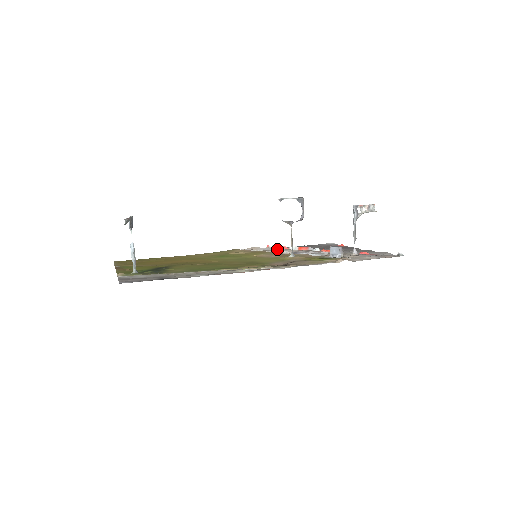
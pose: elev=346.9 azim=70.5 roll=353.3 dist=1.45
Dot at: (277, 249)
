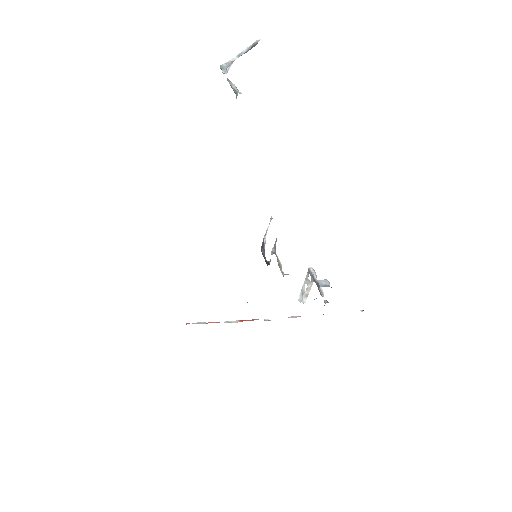
Dot at: occluded
